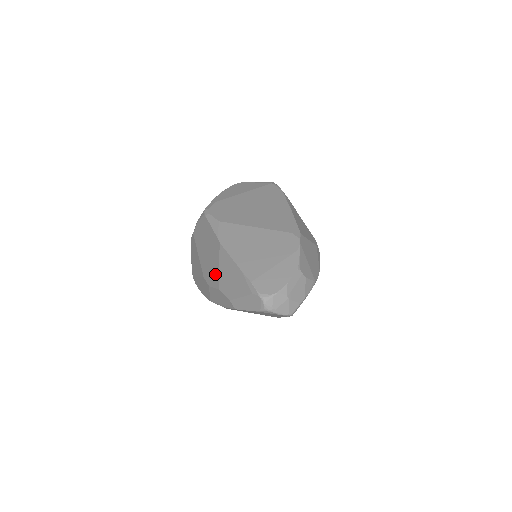
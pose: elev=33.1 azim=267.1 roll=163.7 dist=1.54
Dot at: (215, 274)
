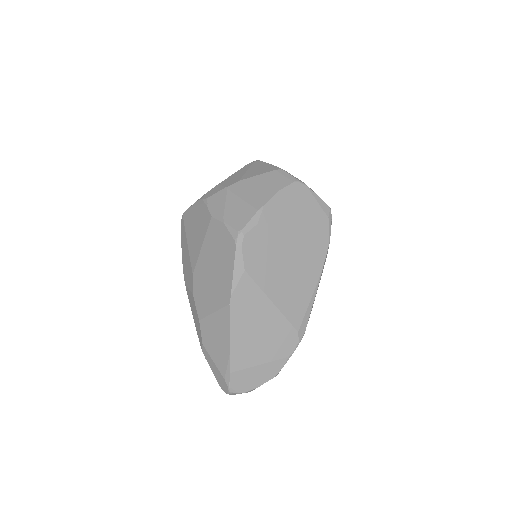
Dot at: (205, 306)
